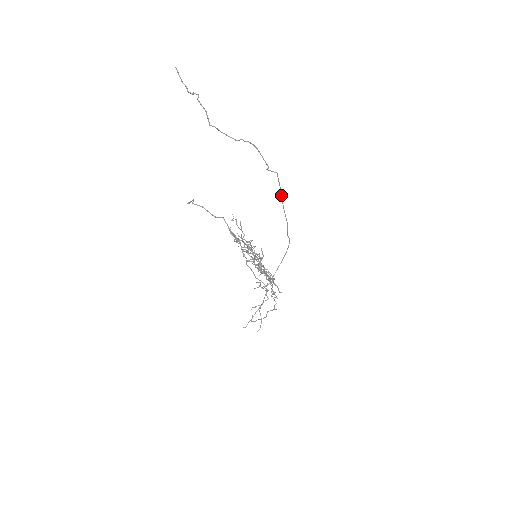
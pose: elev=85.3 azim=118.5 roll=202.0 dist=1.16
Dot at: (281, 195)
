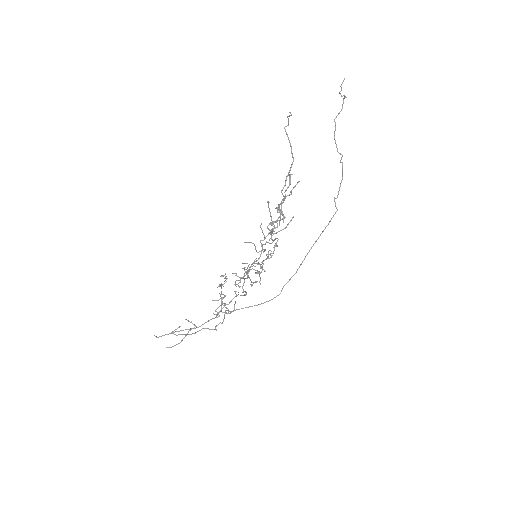
Dot at: occluded
